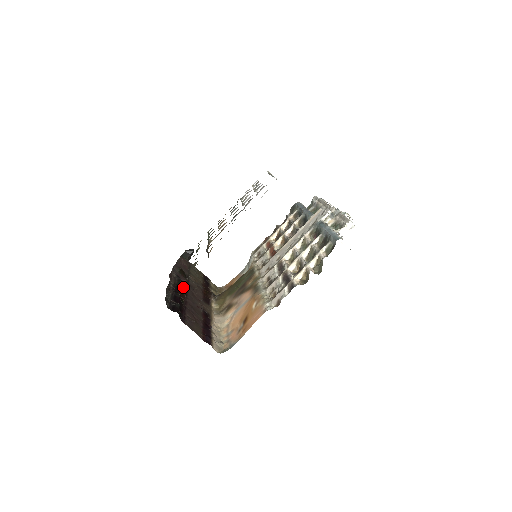
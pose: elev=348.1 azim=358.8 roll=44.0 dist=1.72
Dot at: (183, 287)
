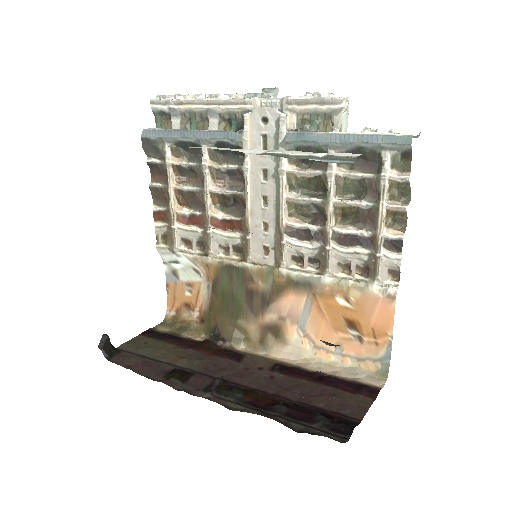
Dot at: (240, 390)
